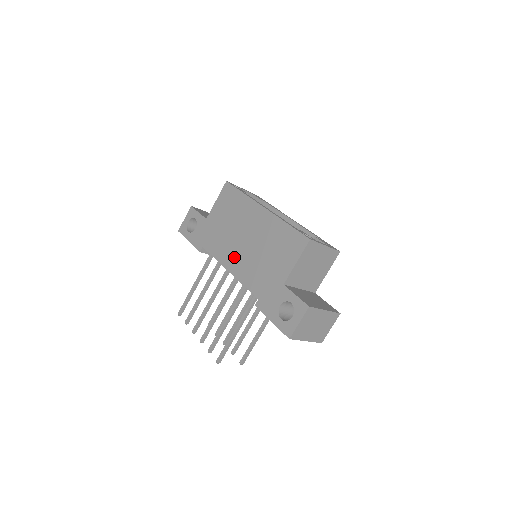
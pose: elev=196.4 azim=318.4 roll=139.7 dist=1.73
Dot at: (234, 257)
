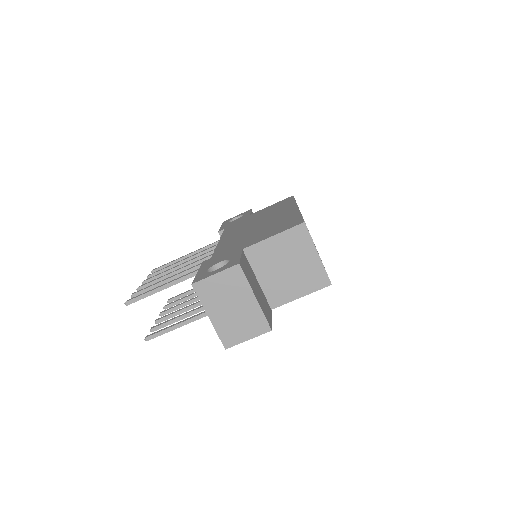
Dot at: (235, 233)
